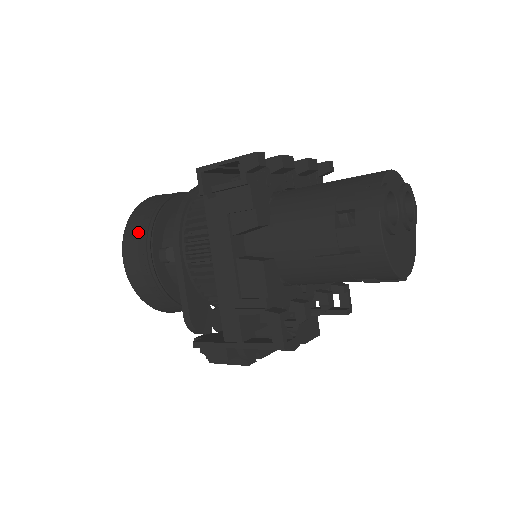
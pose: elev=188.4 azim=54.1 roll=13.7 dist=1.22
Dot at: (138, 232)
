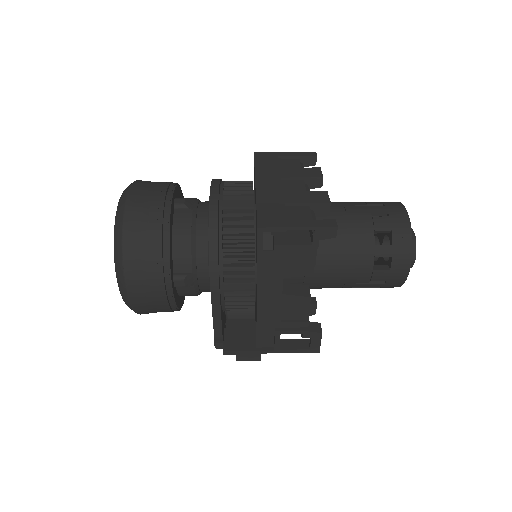
Dot at: (147, 265)
